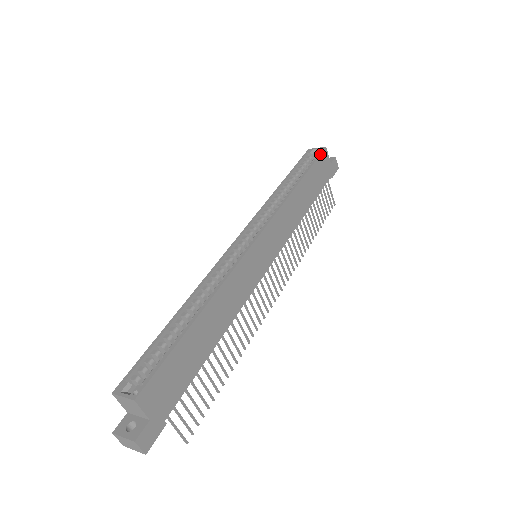
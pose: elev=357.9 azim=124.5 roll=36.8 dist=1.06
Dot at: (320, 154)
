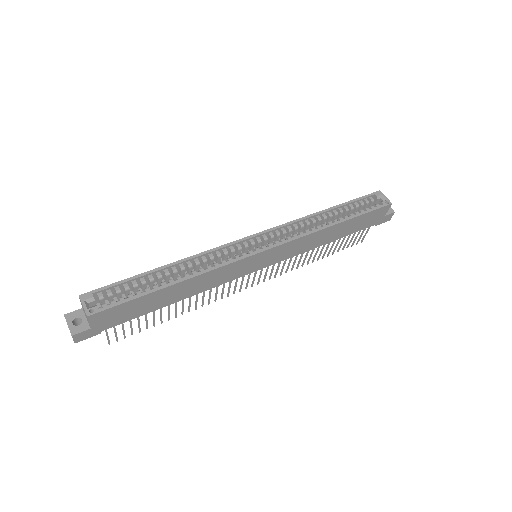
Dot at: (380, 207)
